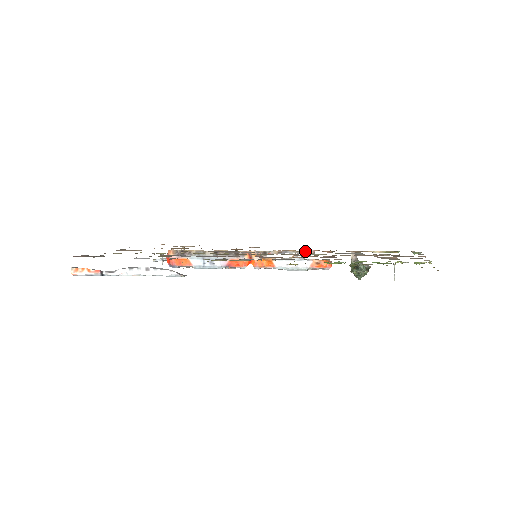
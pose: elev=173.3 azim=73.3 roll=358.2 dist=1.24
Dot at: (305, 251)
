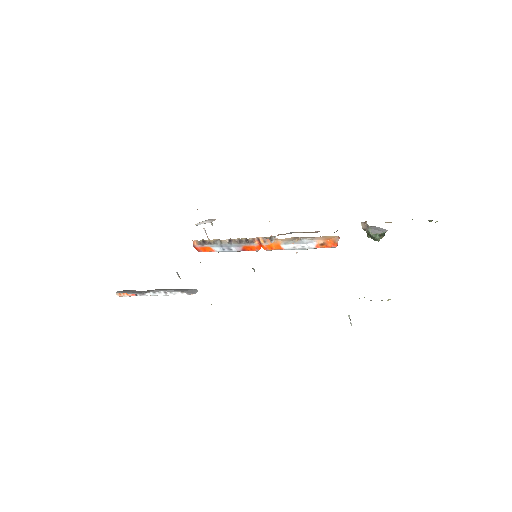
Dot at: (309, 232)
